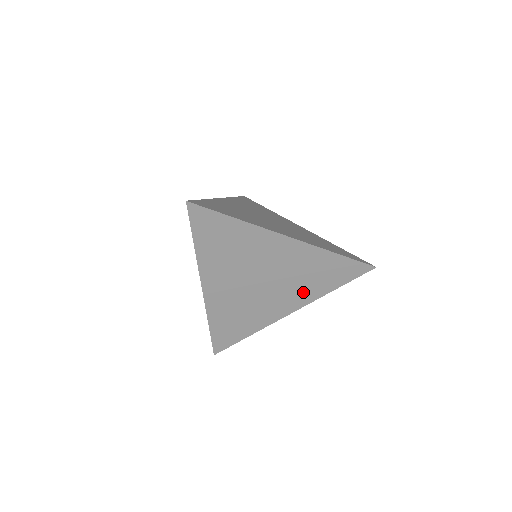
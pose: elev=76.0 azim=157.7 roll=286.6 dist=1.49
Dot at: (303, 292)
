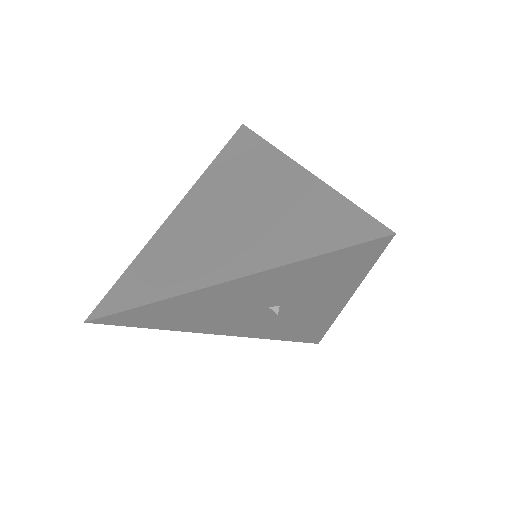
Dot at: (260, 249)
